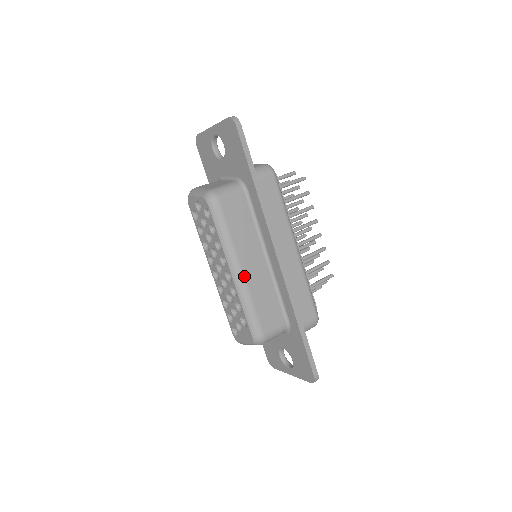
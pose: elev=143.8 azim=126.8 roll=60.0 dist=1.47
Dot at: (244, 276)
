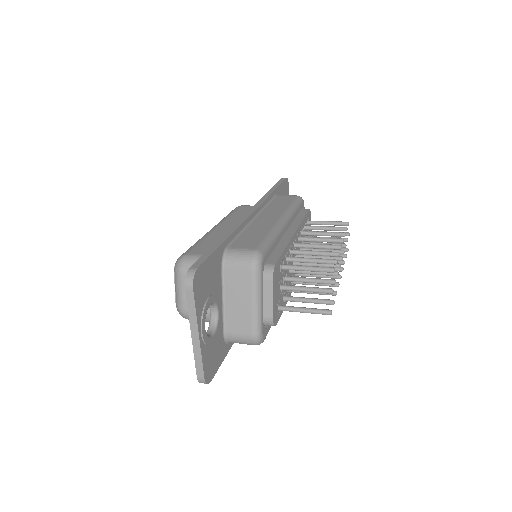
Dot at: (215, 229)
